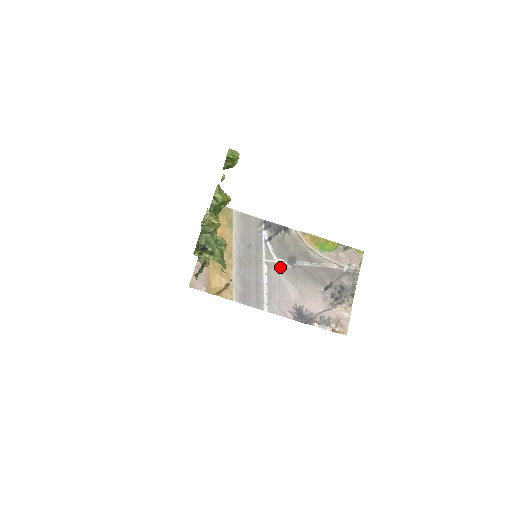
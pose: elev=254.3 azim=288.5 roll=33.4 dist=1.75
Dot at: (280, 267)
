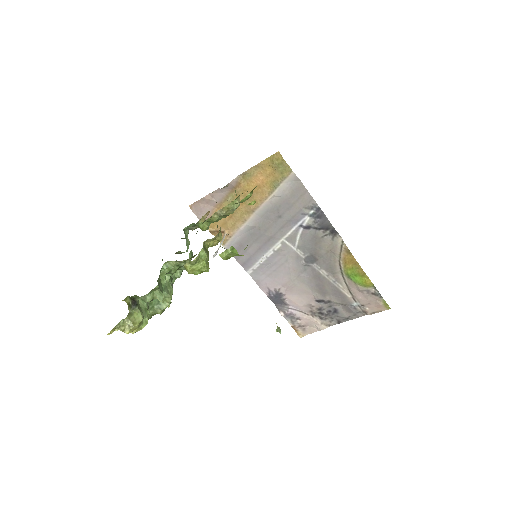
Dot at: (293, 255)
